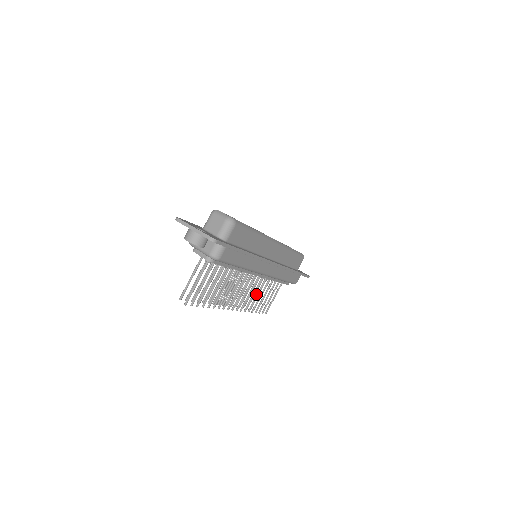
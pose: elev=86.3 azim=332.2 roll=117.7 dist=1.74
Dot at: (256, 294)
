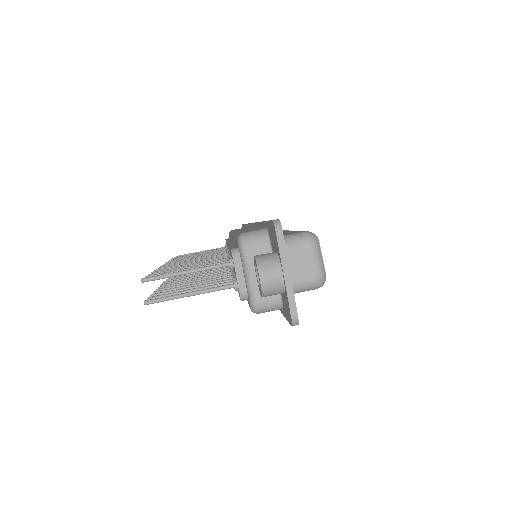
Dot at: occluded
